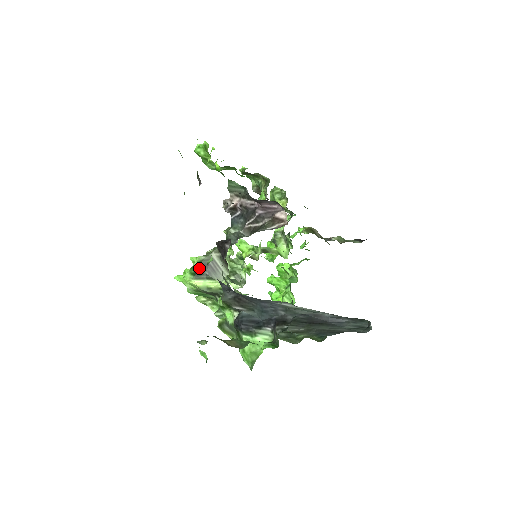
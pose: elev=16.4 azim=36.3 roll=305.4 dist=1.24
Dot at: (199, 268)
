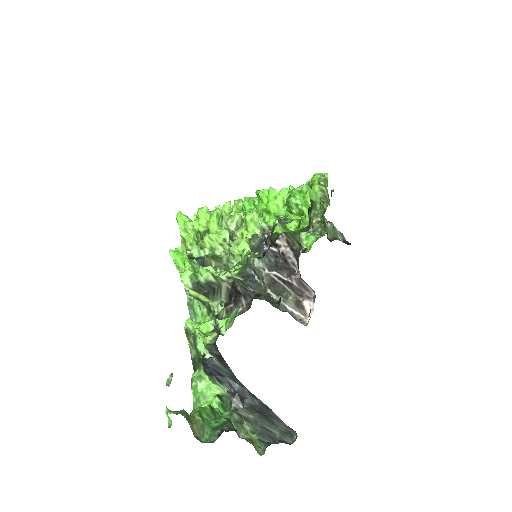
Dot at: (202, 285)
